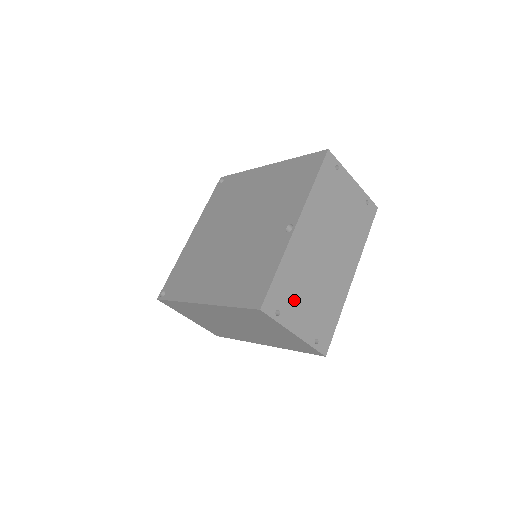
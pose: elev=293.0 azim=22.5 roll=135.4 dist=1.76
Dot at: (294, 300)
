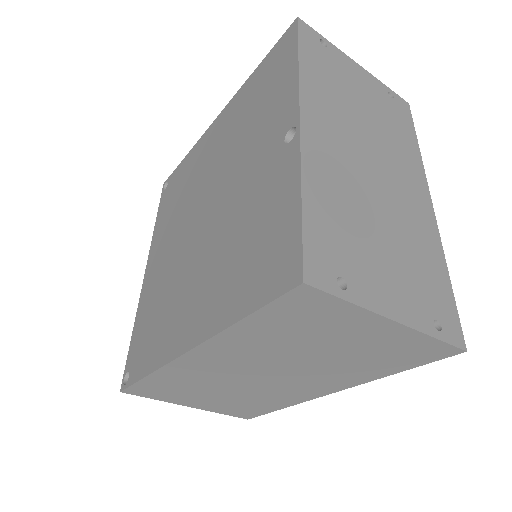
Dot at: (360, 253)
